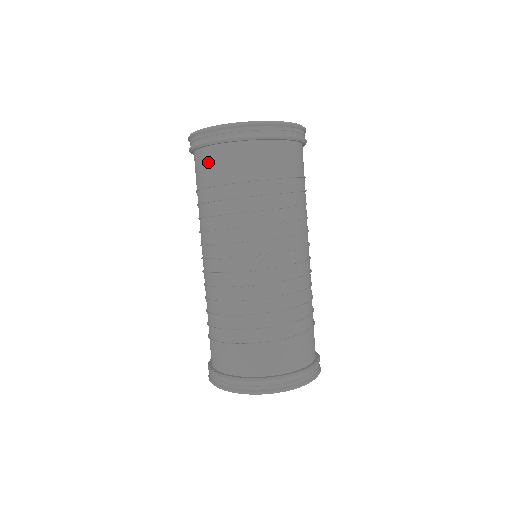
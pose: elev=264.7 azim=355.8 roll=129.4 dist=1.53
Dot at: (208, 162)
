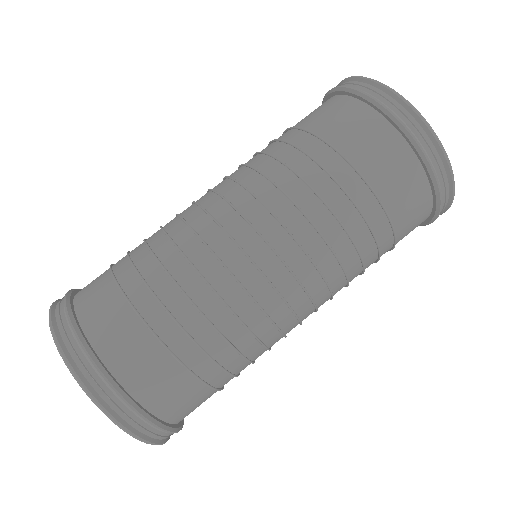
Dot at: (348, 116)
